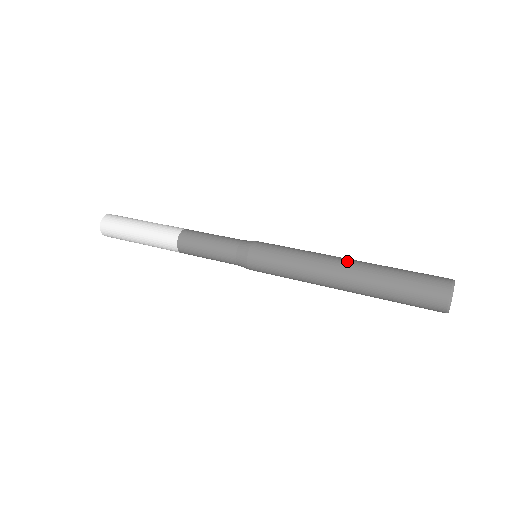
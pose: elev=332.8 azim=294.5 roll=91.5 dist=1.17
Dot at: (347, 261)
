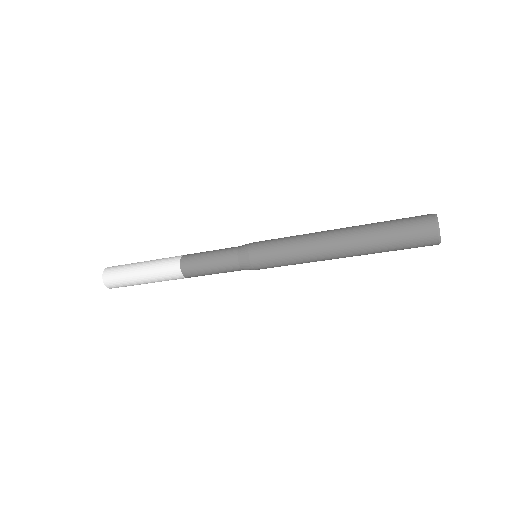
Dot at: occluded
